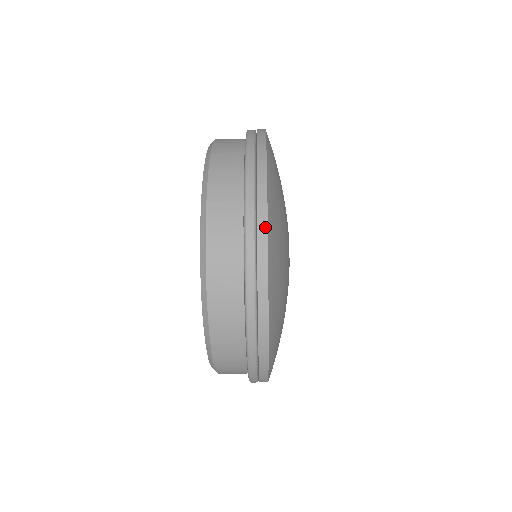
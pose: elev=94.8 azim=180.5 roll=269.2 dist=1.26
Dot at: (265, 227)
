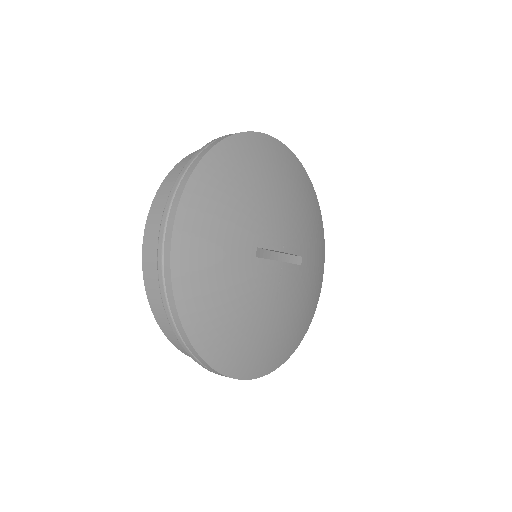
Dot at: (172, 225)
